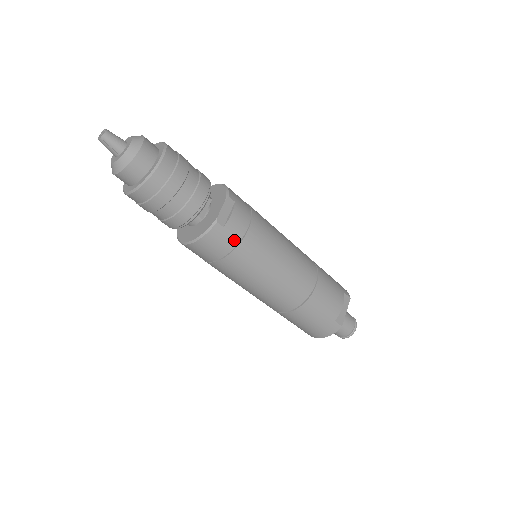
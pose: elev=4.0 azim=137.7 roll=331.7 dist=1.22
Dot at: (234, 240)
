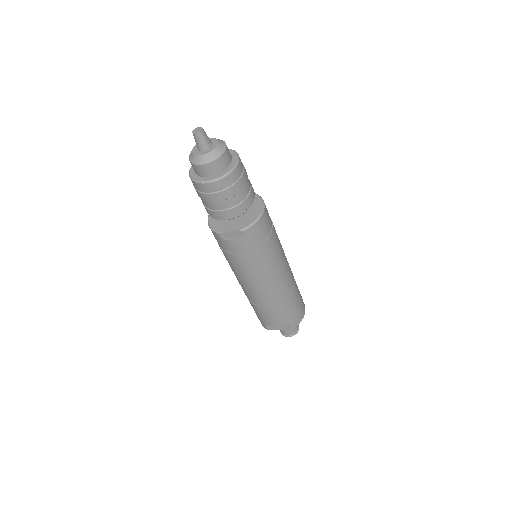
Dot at: (226, 248)
